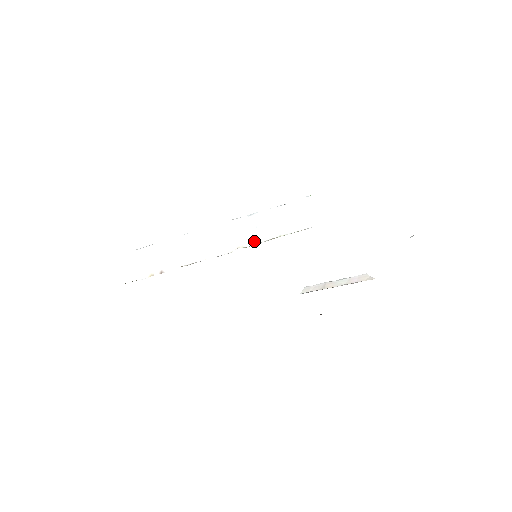
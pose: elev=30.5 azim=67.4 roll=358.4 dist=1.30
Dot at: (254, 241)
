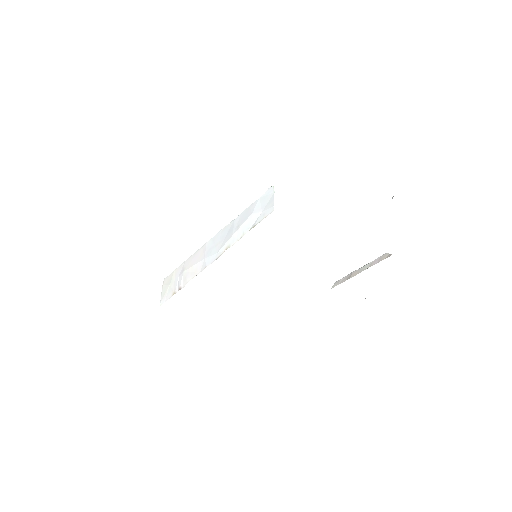
Dot at: (236, 239)
